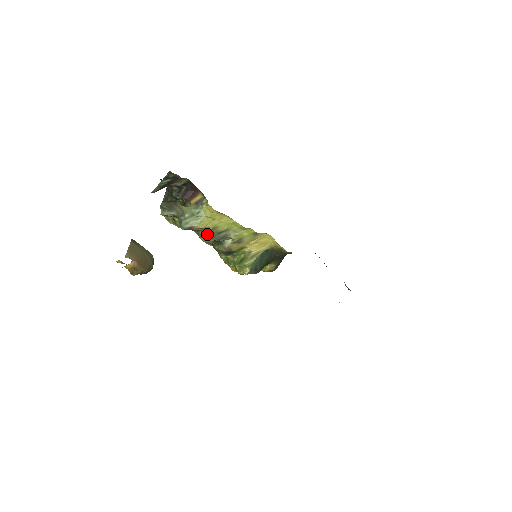
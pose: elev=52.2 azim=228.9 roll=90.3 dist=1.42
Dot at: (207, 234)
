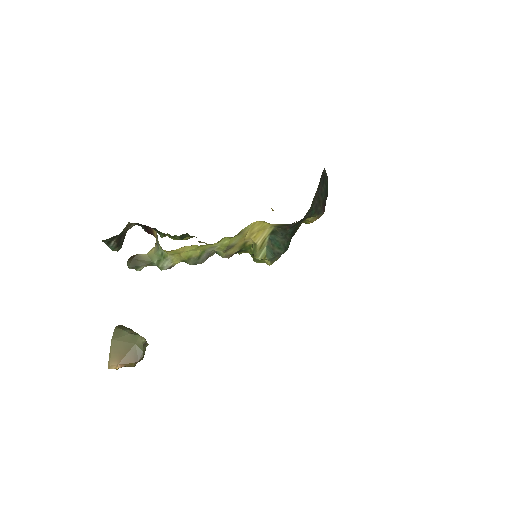
Dot at: occluded
